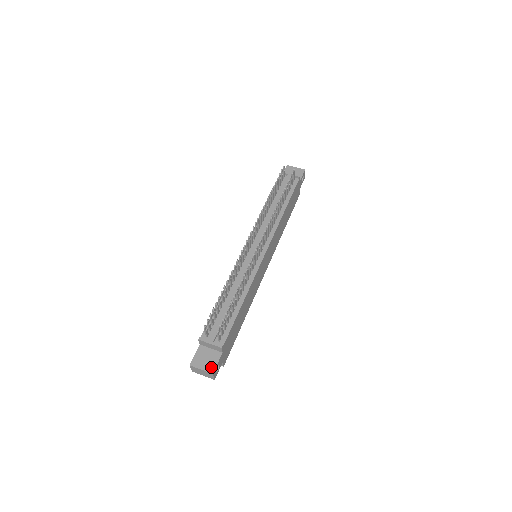
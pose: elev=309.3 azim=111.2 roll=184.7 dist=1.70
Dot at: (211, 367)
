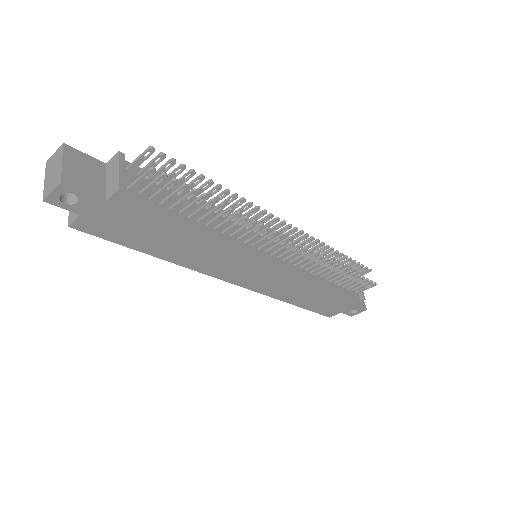
Dot at: (73, 179)
